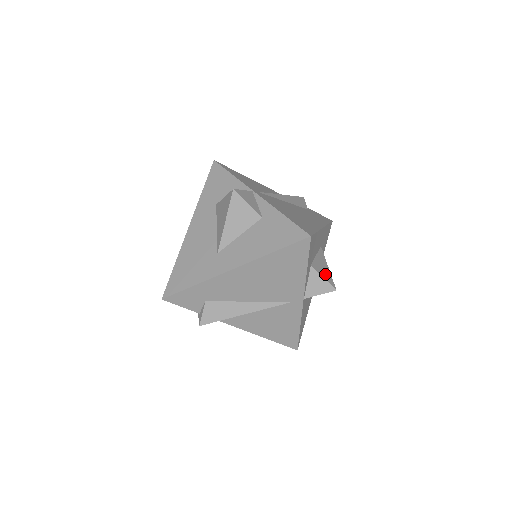
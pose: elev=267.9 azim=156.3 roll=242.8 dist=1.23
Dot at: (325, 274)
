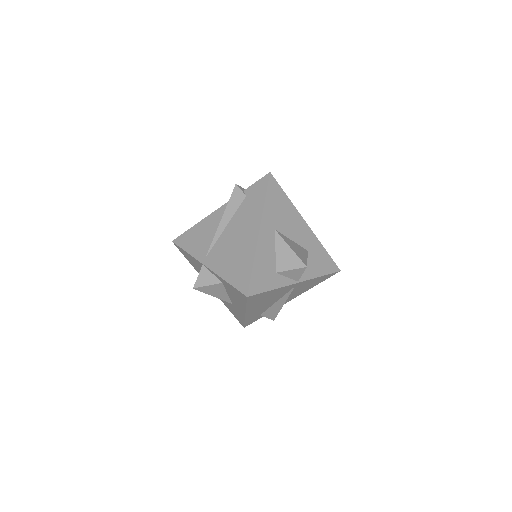
Dot at: (291, 263)
